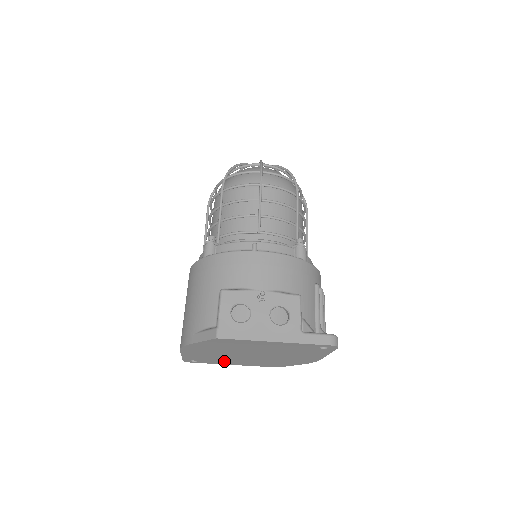
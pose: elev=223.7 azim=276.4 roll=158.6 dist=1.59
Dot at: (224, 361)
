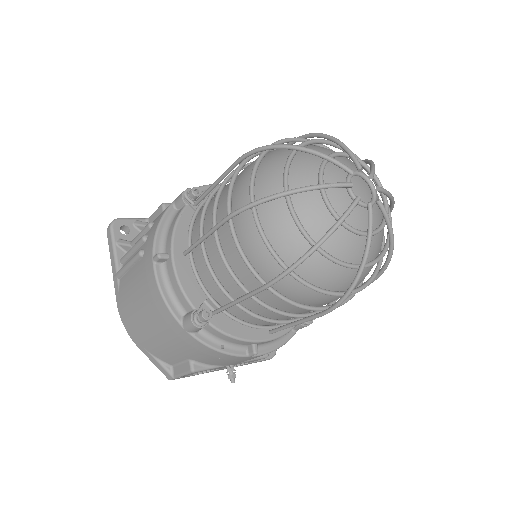
Dot at: occluded
